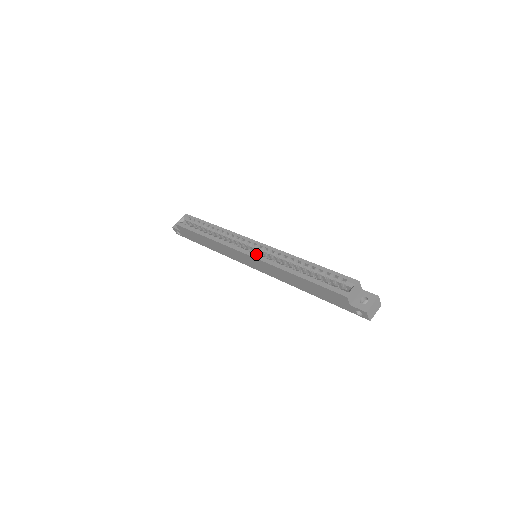
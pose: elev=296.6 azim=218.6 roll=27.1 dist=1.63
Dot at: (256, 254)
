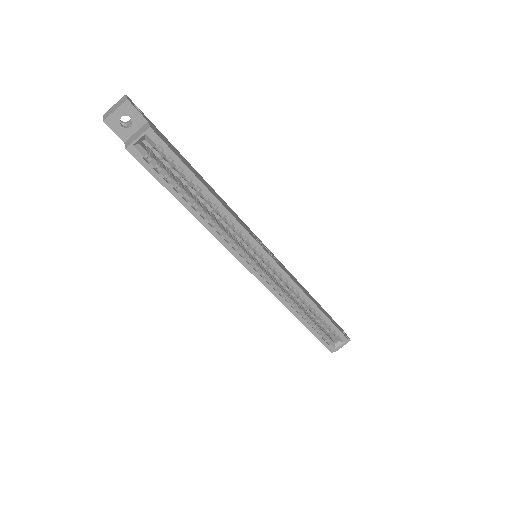
Dot at: (265, 279)
